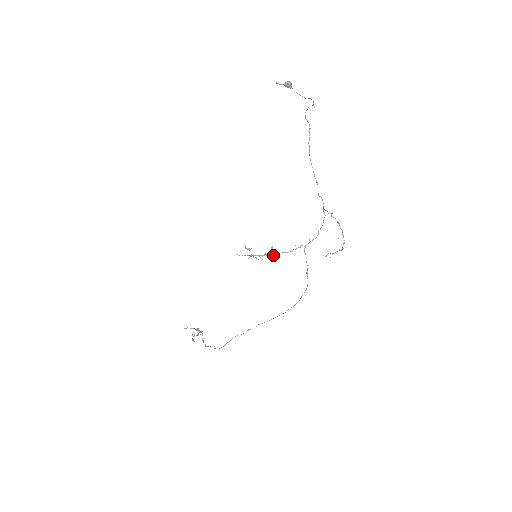
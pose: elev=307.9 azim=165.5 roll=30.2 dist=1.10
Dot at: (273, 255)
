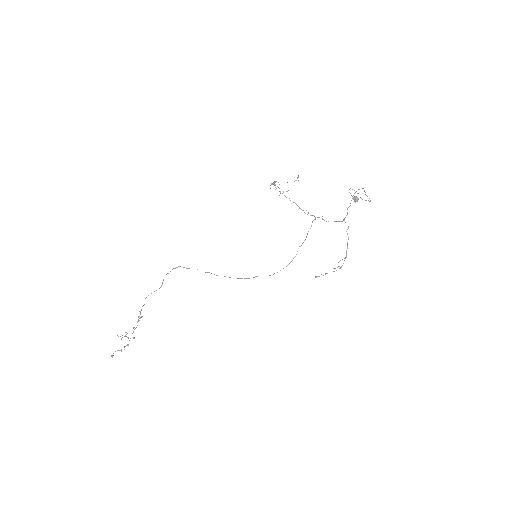
Dot at: occluded
